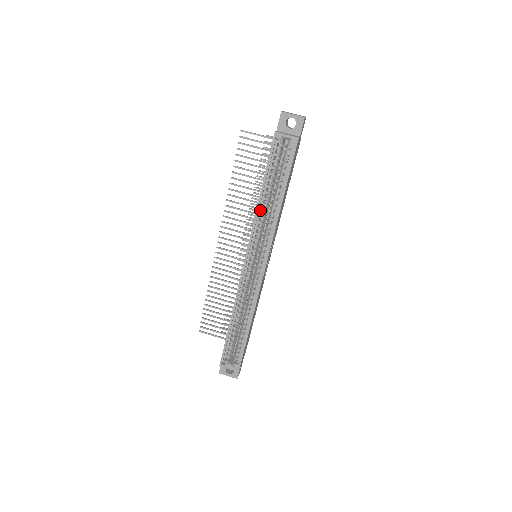
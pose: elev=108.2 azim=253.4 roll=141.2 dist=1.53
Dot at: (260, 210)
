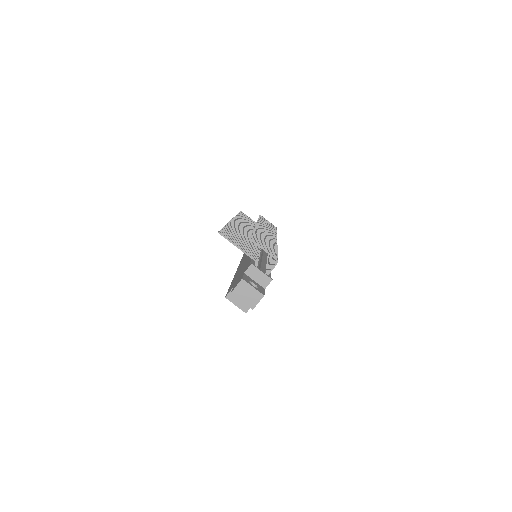
Dot at: occluded
